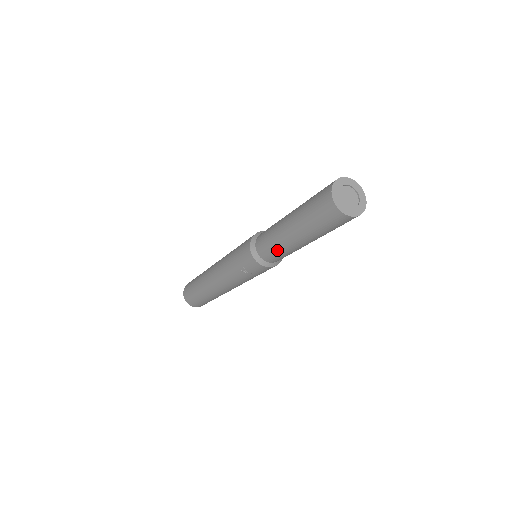
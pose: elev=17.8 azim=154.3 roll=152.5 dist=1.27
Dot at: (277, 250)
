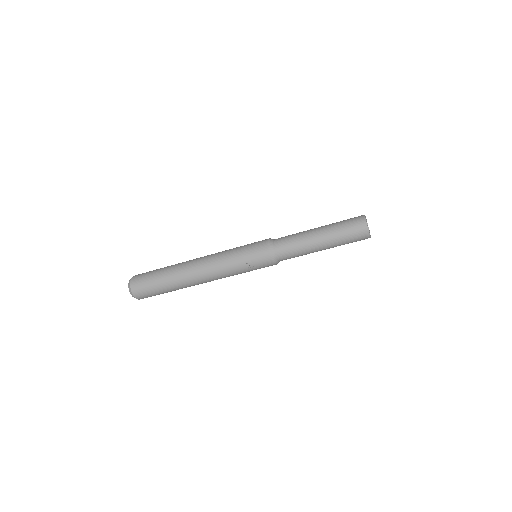
Dot at: (297, 250)
